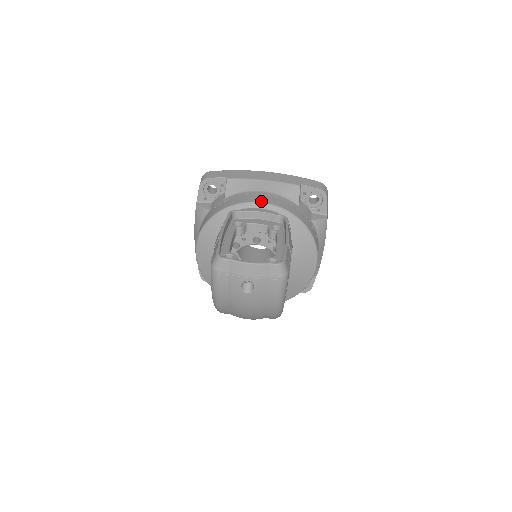
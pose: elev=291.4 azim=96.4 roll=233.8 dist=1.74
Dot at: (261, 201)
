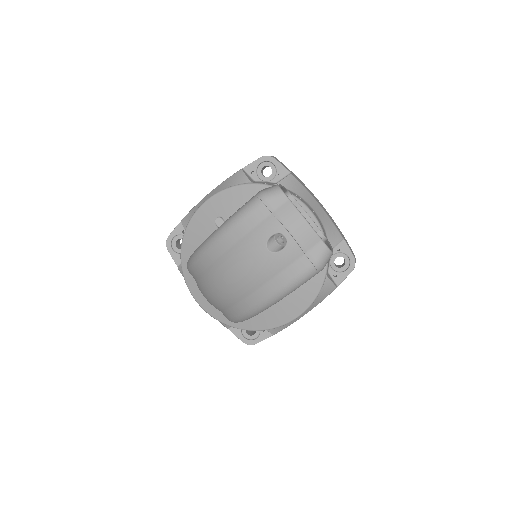
Dot at: (312, 211)
